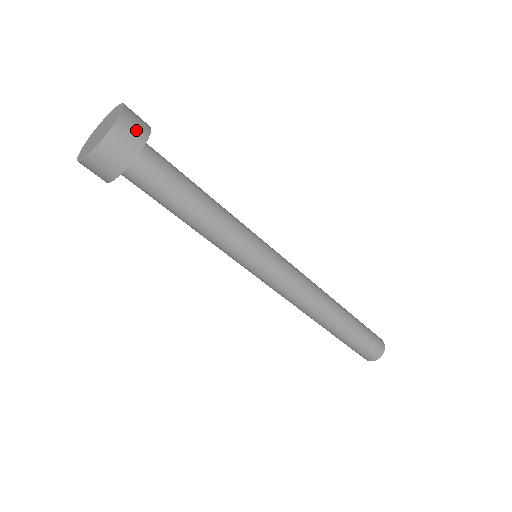
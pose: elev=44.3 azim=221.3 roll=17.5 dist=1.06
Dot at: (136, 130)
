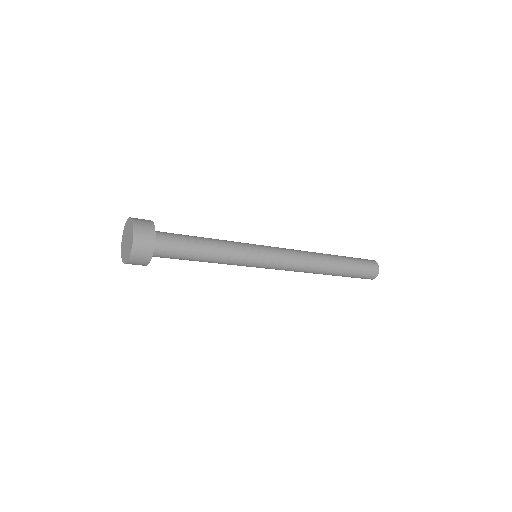
Dot at: (146, 234)
